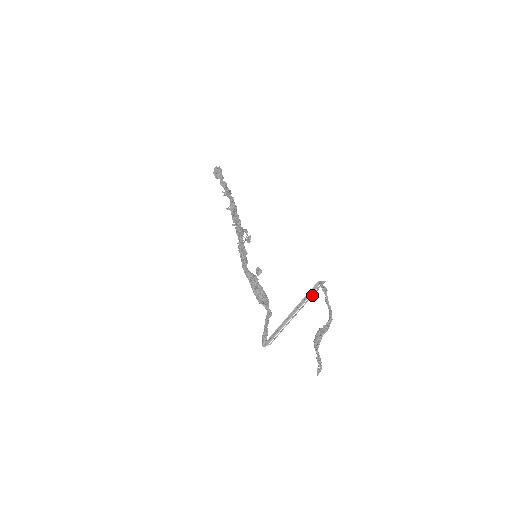
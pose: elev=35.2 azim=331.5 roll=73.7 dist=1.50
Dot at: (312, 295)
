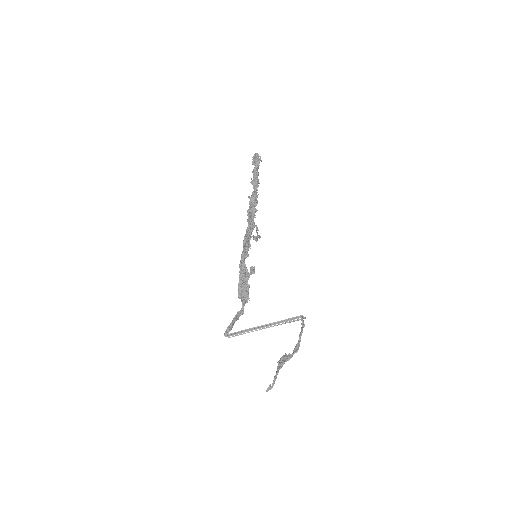
Dot at: (289, 322)
